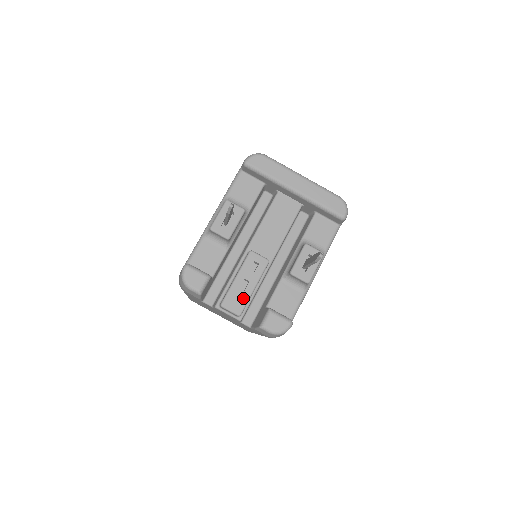
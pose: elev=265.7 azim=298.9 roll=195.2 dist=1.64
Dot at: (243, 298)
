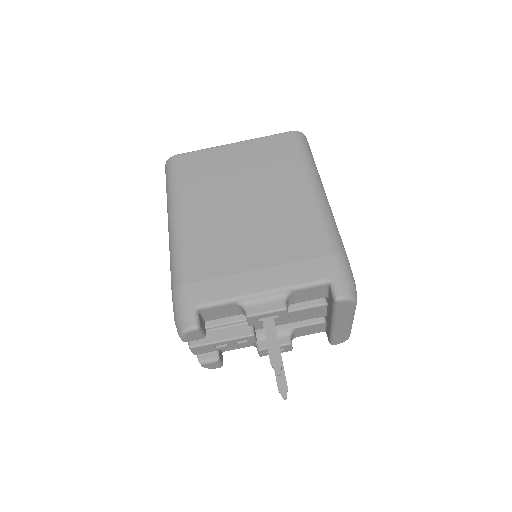
Dot at: (210, 350)
